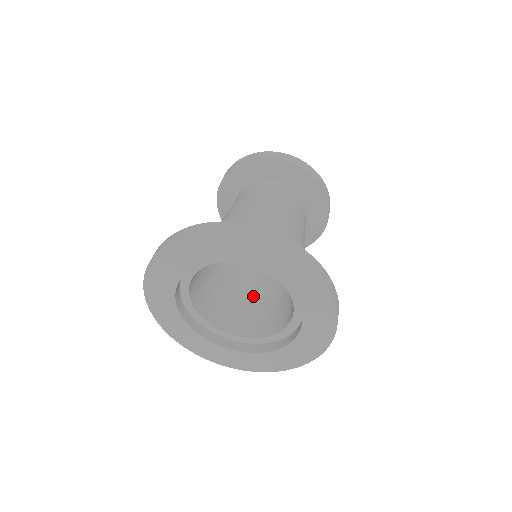
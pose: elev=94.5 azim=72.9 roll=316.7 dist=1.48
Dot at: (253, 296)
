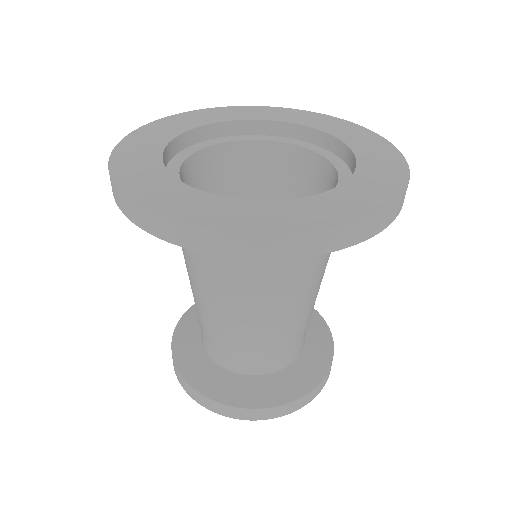
Dot at: occluded
